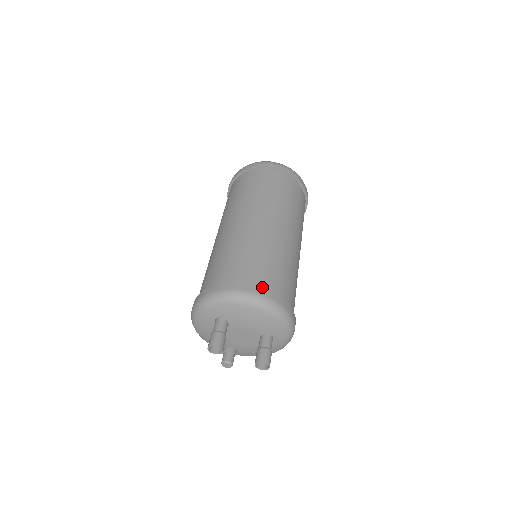
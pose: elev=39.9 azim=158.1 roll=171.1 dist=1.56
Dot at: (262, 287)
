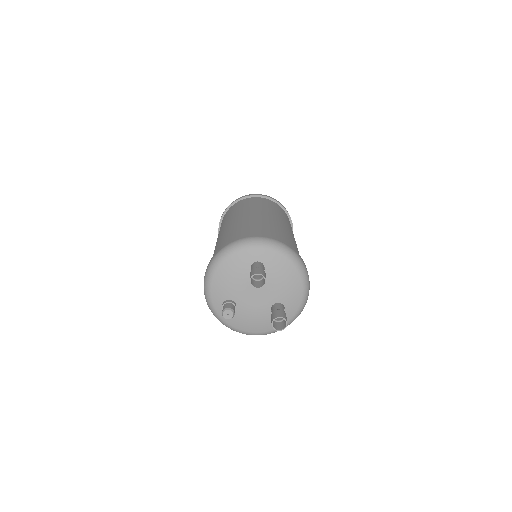
Dot at: occluded
